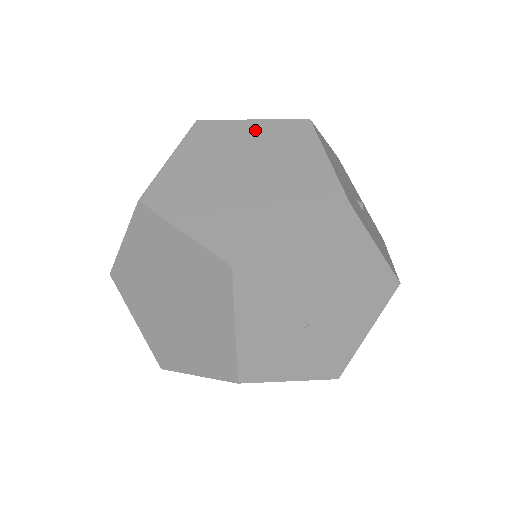
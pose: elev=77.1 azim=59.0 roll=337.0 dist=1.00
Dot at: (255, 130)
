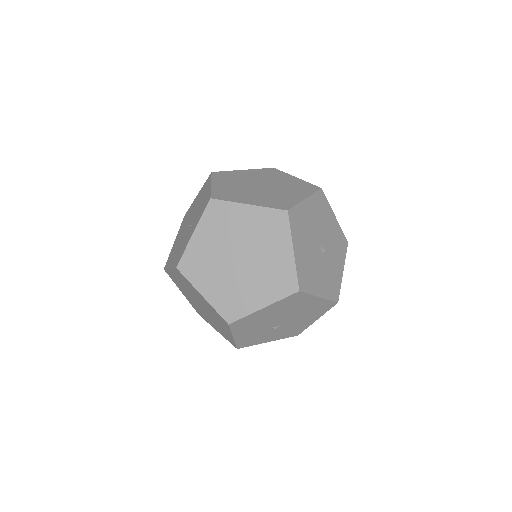
Dot at: (249, 216)
